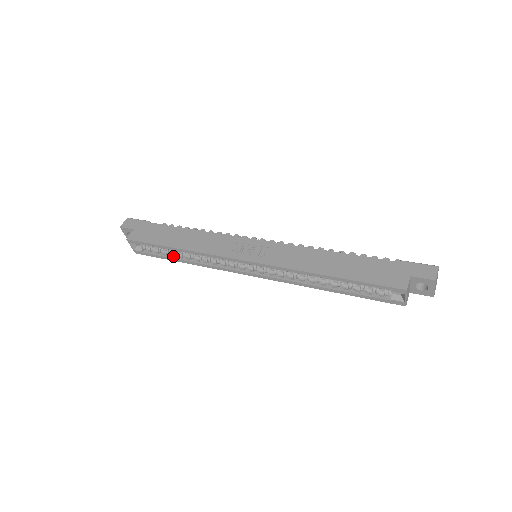
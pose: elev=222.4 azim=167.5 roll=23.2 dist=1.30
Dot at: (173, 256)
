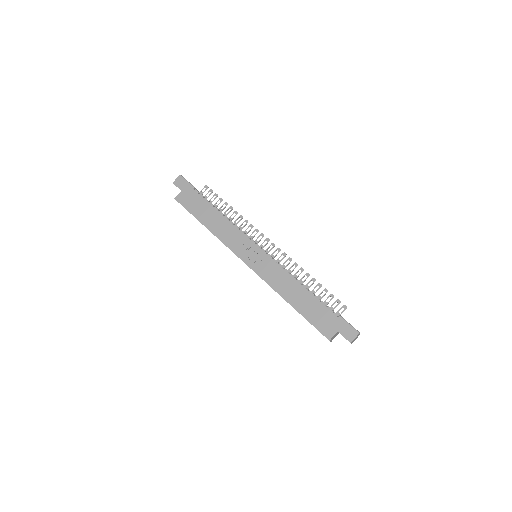
Dot at: occluded
